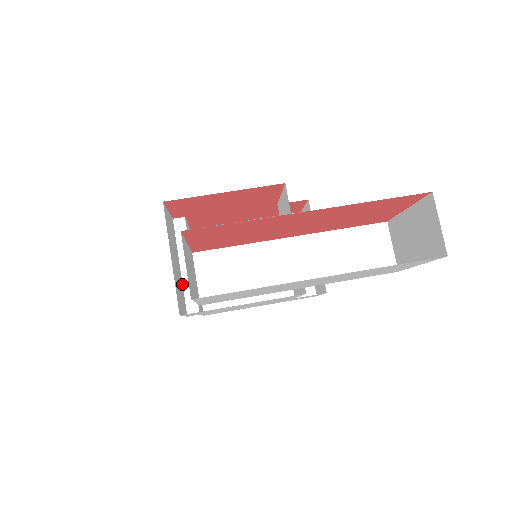
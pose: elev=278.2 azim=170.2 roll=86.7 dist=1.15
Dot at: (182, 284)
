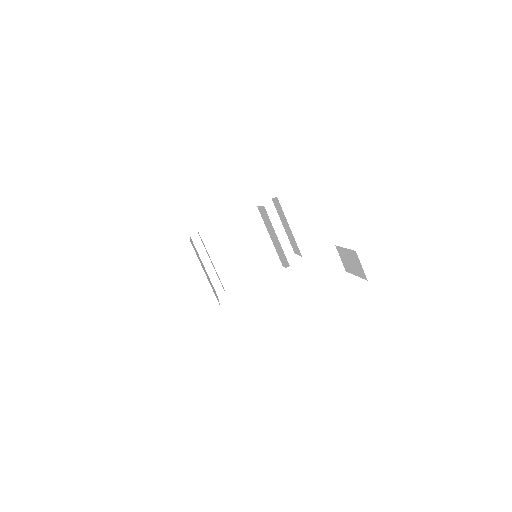
Dot at: (209, 278)
